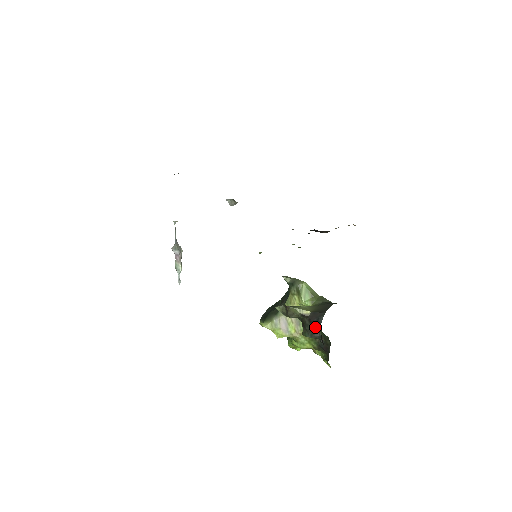
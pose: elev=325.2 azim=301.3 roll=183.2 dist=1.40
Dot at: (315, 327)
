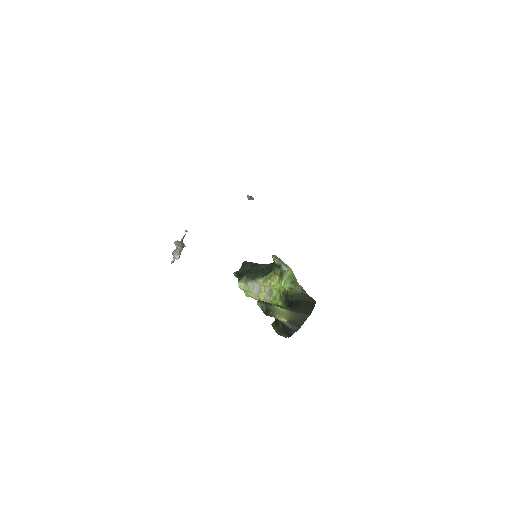
Dot at: (286, 331)
